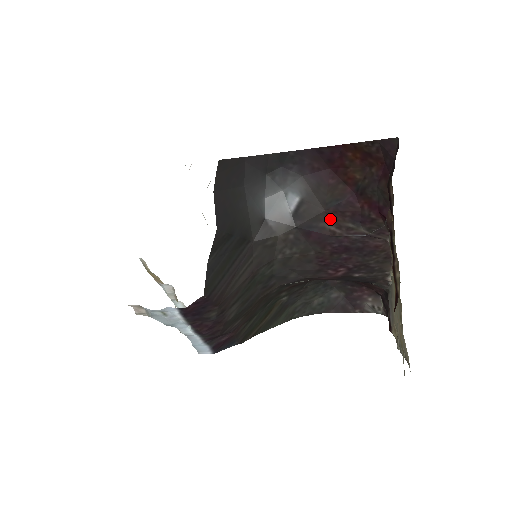
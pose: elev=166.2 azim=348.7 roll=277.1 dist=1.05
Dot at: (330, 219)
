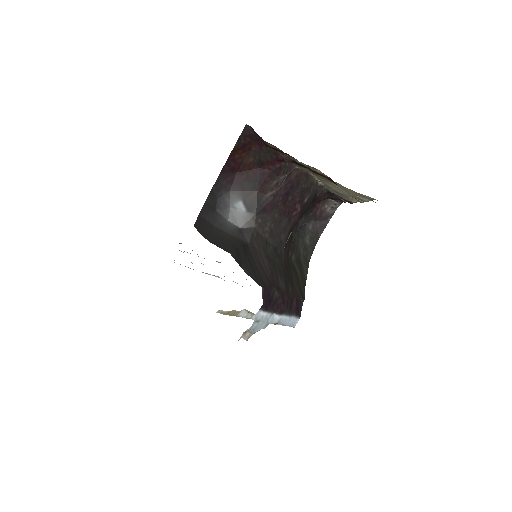
Dot at: (264, 191)
